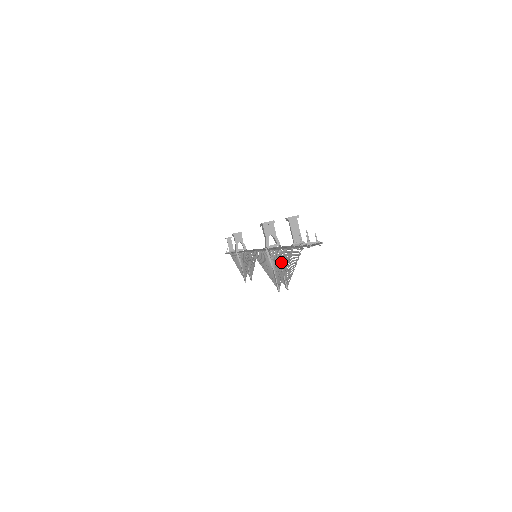
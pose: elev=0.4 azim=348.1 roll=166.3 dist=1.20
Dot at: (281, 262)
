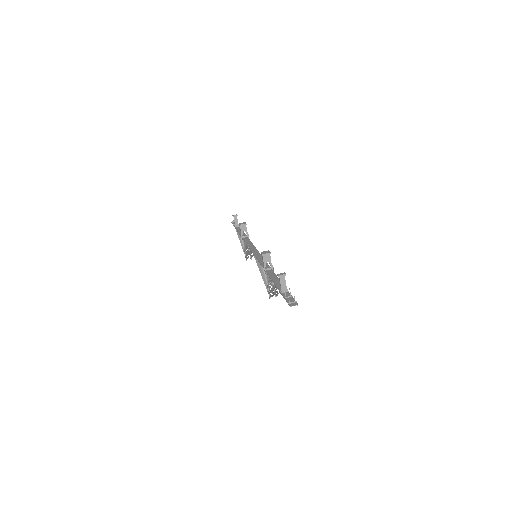
Dot at: (273, 288)
